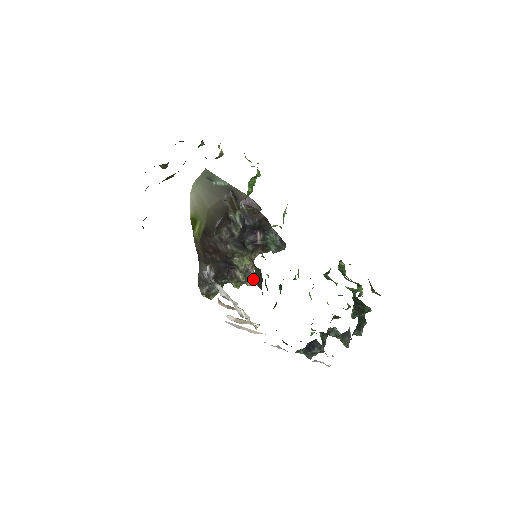
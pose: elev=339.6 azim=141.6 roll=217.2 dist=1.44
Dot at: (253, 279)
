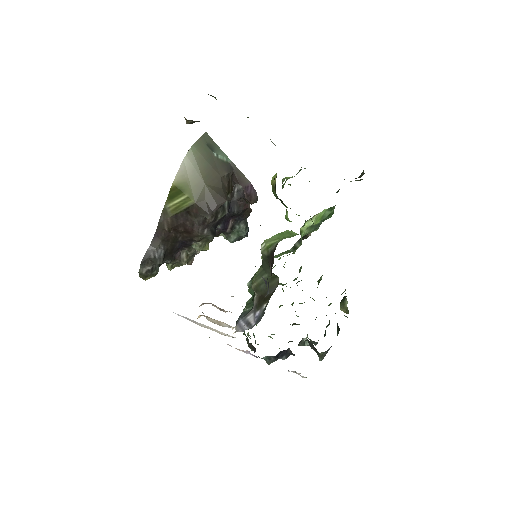
Dot at: (191, 263)
